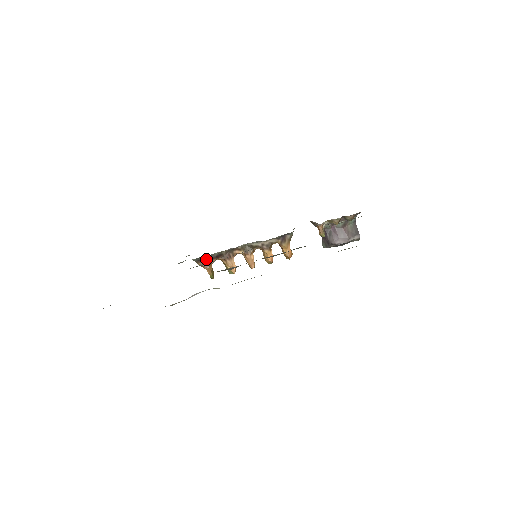
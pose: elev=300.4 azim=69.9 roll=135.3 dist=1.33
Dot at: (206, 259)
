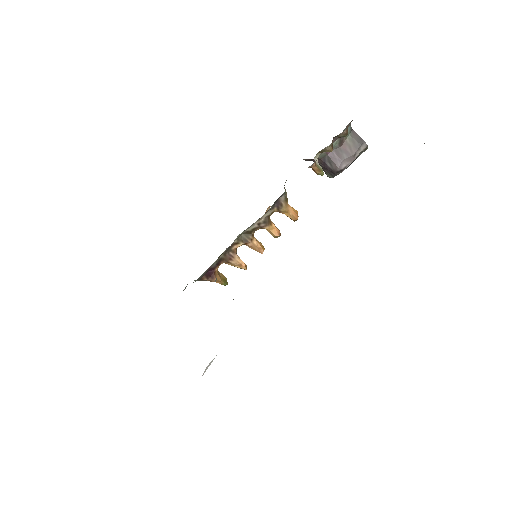
Dot at: (208, 273)
